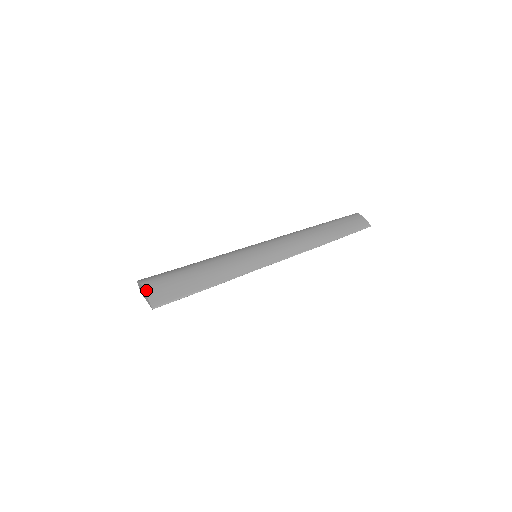
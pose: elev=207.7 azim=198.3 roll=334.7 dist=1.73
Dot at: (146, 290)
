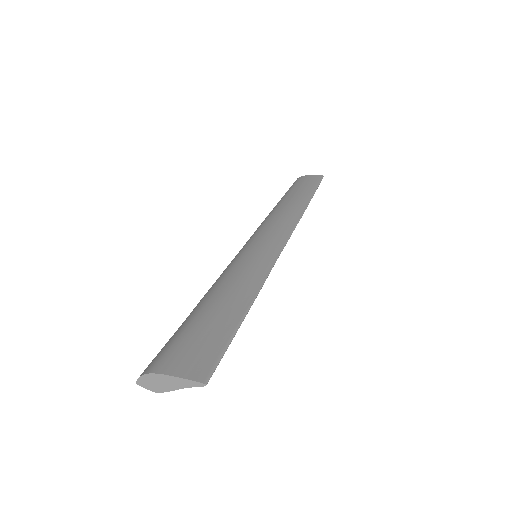
Dot at: (168, 372)
